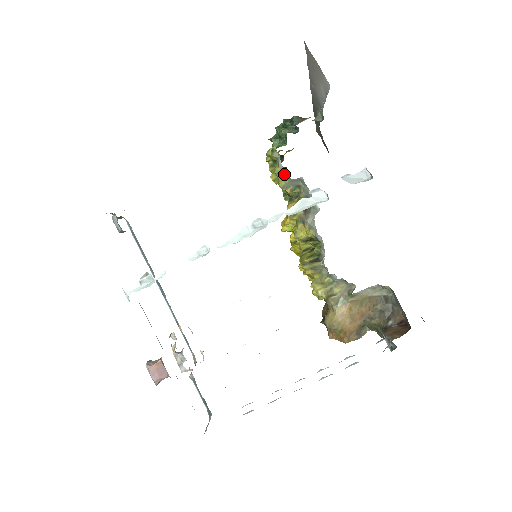
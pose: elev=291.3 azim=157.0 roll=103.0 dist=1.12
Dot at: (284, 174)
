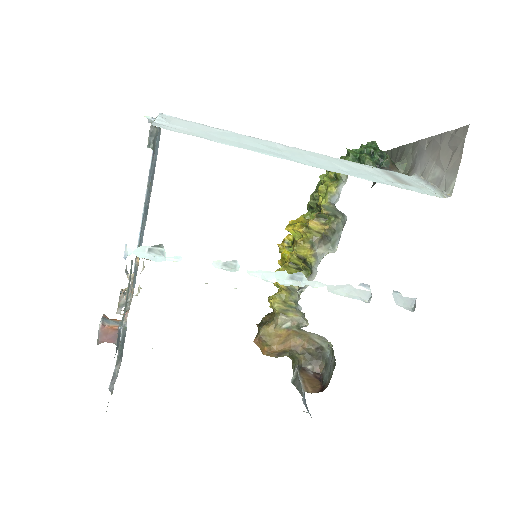
Dot at: (336, 200)
